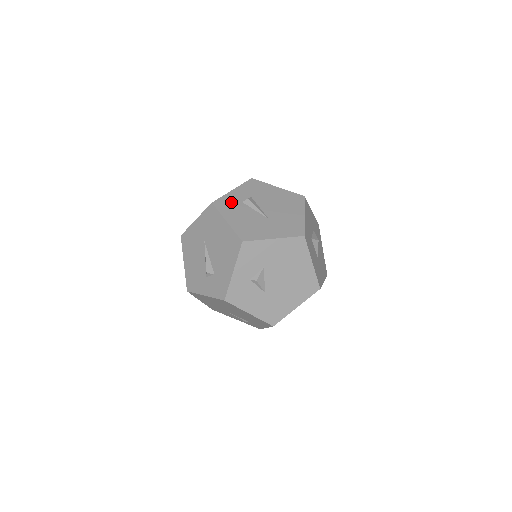
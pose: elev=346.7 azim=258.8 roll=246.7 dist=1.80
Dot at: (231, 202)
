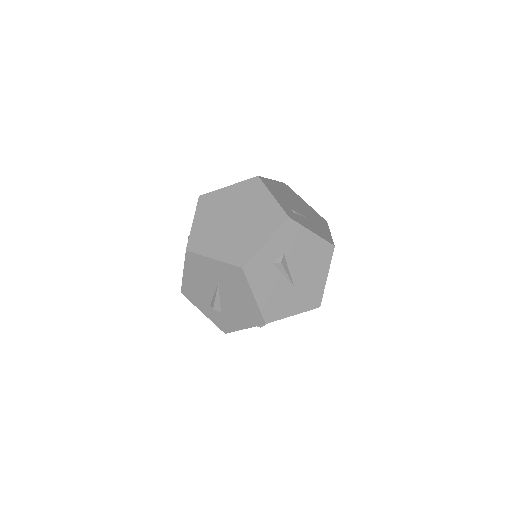
Dot at: (262, 265)
